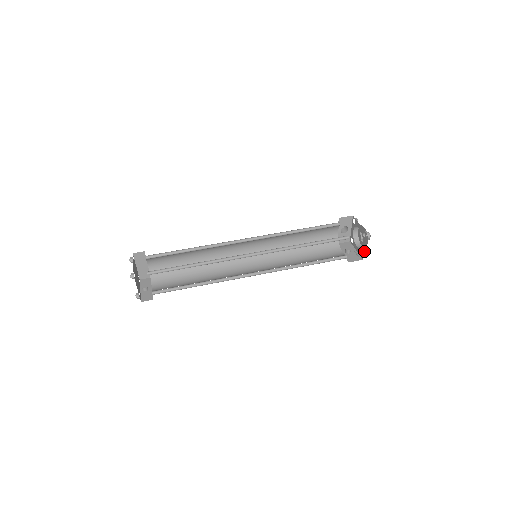
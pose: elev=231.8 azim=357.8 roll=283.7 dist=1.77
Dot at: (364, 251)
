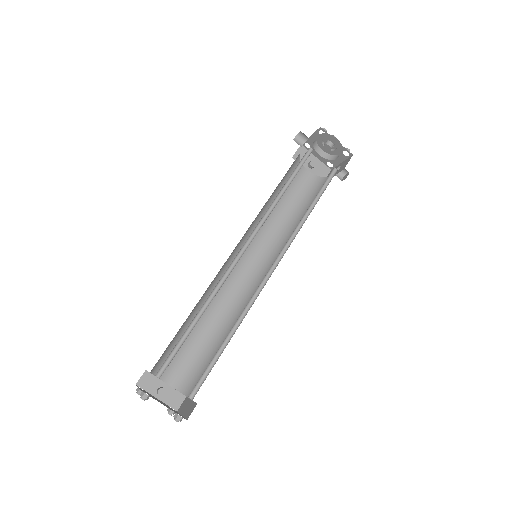
Dot at: (346, 171)
